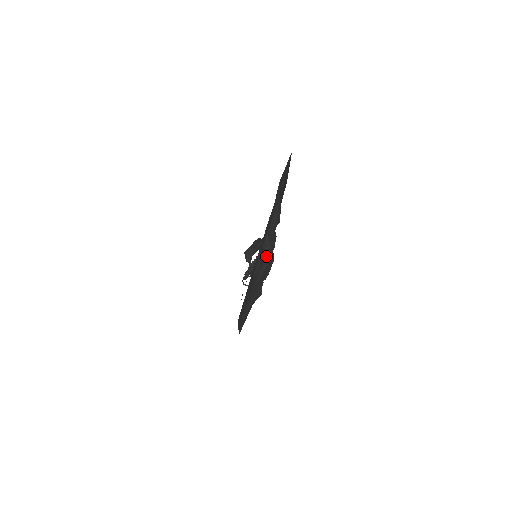
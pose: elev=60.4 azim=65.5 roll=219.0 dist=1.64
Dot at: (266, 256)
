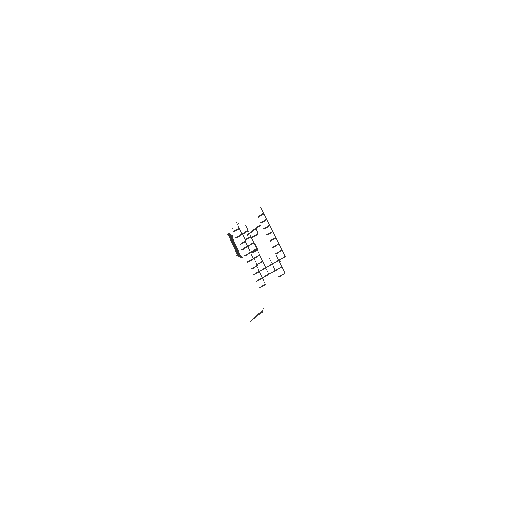
Dot at: (259, 314)
